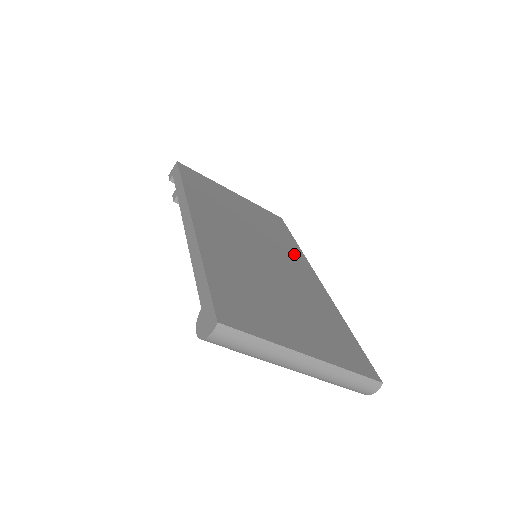
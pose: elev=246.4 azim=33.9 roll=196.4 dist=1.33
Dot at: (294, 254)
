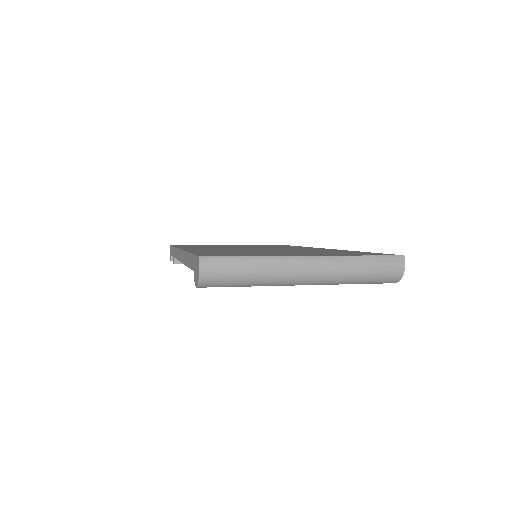
Dot at: (297, 247)
